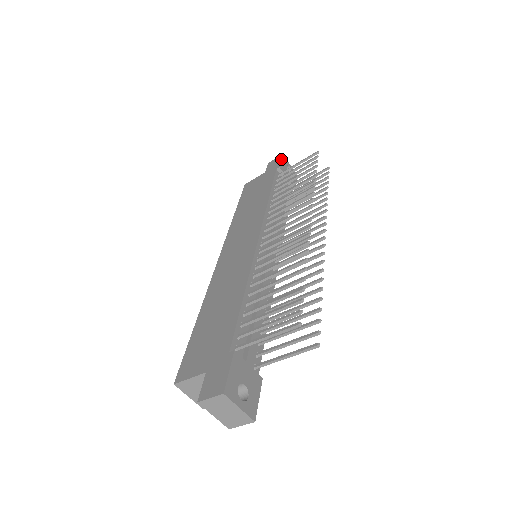
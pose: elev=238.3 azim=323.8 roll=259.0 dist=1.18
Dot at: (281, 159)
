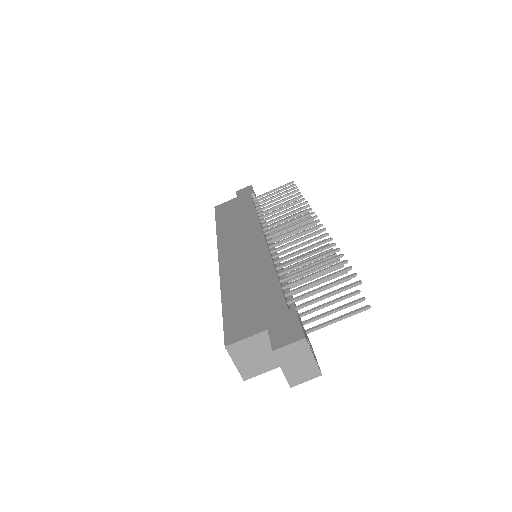
Dot at: occluded
